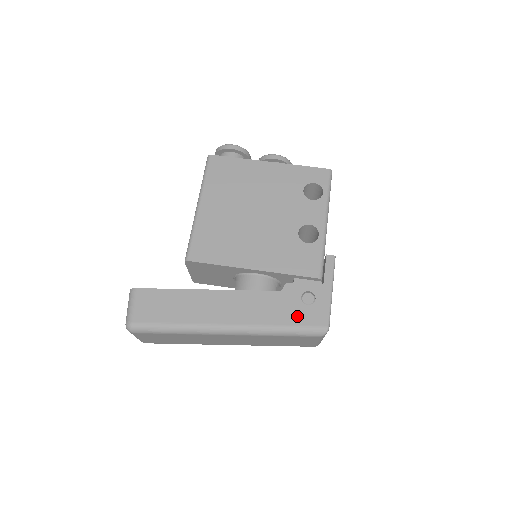
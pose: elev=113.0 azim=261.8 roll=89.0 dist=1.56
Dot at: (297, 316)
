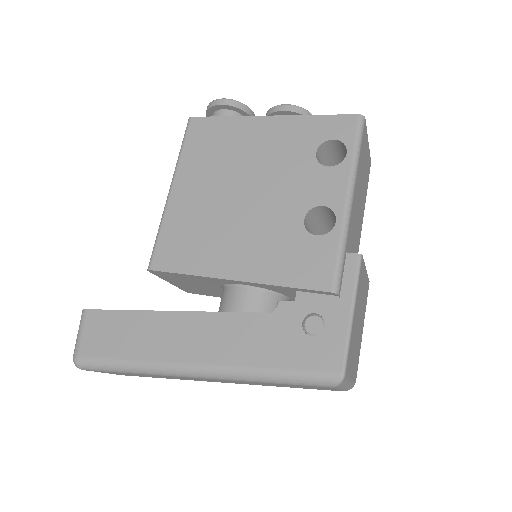
Dot at: (294, 354)
